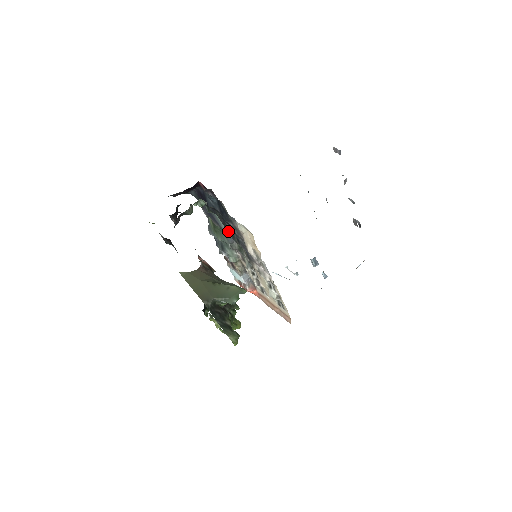
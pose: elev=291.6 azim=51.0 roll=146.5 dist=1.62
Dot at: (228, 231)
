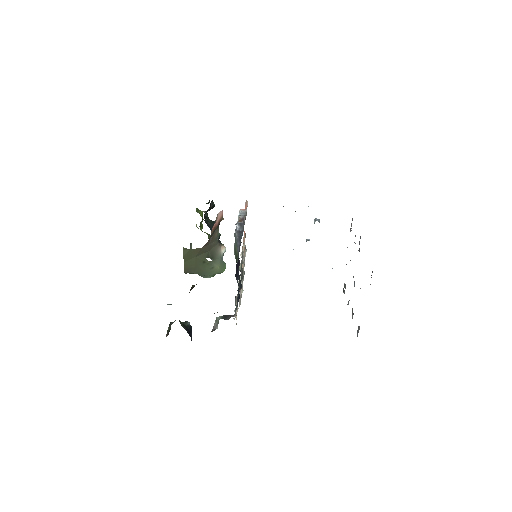
Dot at: occluded
